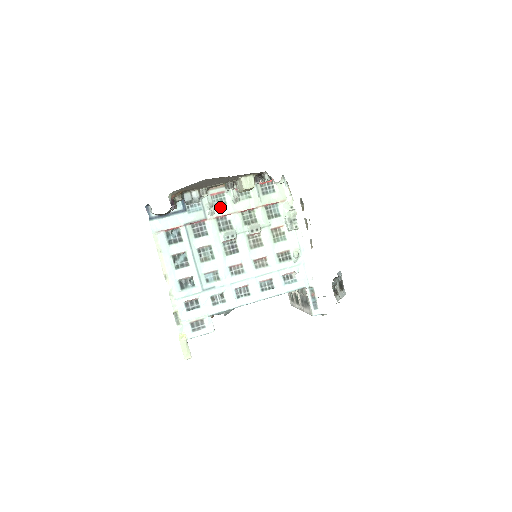
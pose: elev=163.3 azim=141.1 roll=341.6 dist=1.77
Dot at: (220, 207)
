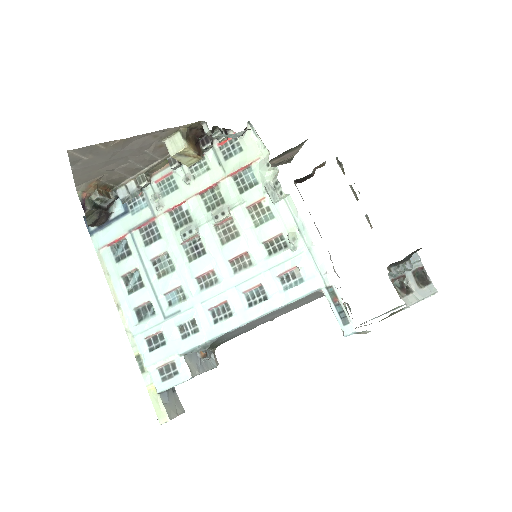
Dot at: (170, 195)
